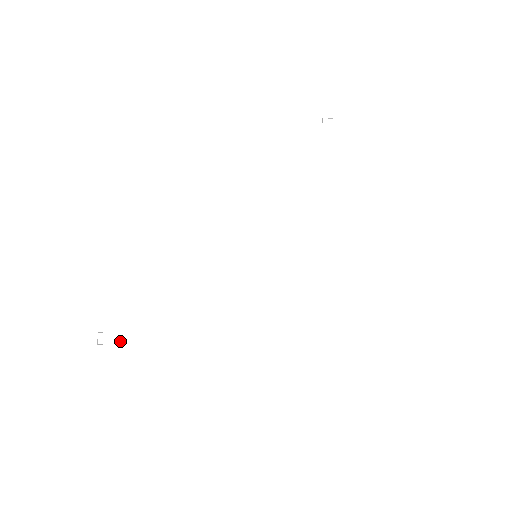
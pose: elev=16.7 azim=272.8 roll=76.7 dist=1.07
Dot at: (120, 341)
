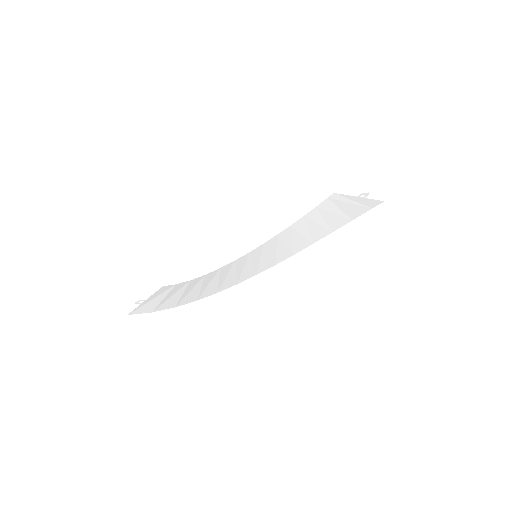
Dot at: (155, 300)
